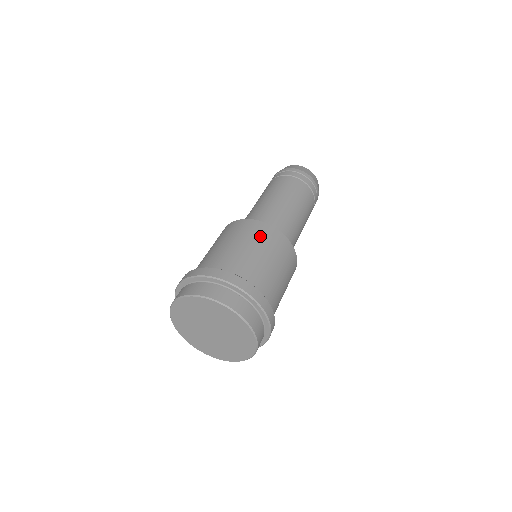
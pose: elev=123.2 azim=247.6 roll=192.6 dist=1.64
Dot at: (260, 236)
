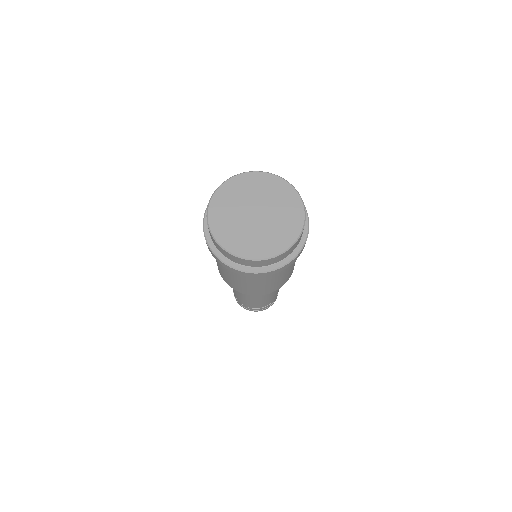
Dot at: occluded
